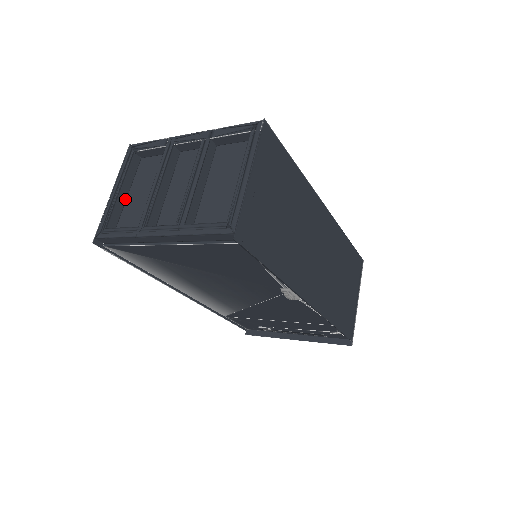
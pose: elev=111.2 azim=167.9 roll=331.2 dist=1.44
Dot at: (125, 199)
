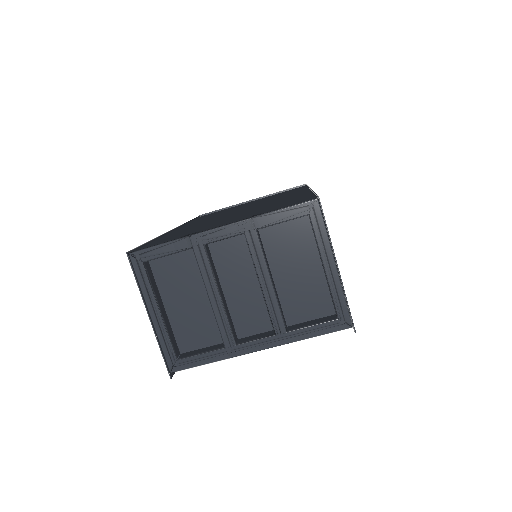
Dot at: (166, 315)
